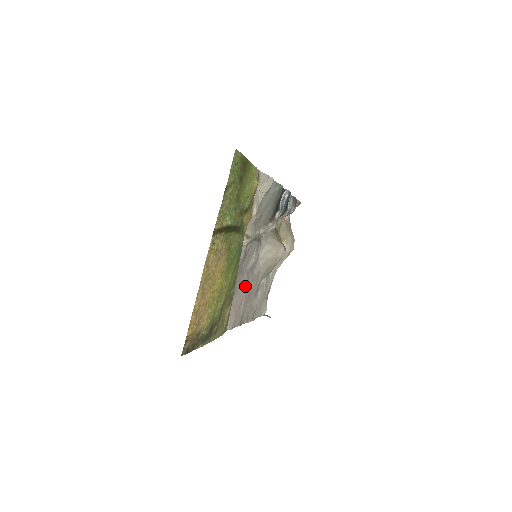
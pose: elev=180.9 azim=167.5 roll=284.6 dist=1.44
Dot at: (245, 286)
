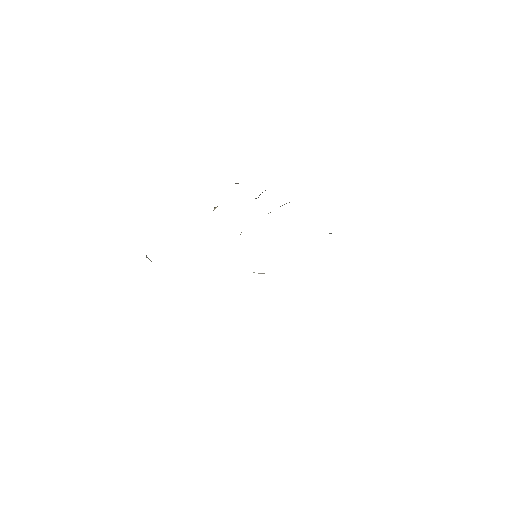
Dot at: occluded
